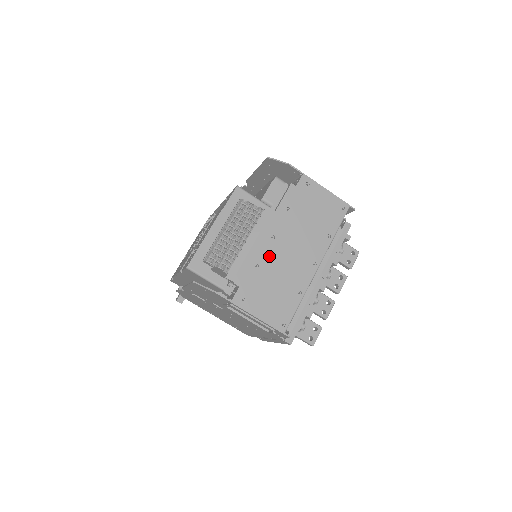
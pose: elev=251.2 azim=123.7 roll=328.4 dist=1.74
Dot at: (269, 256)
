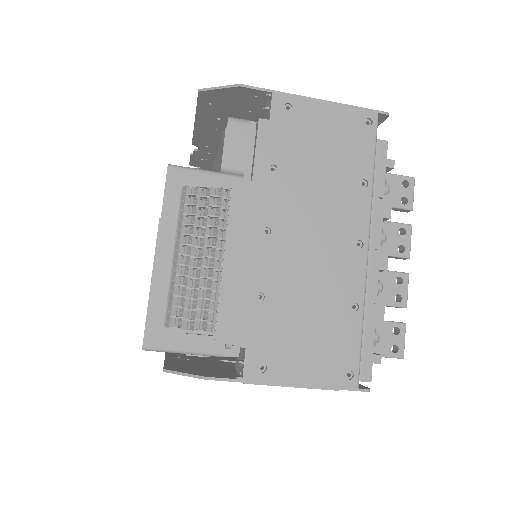
Dot at: (275, 268)
